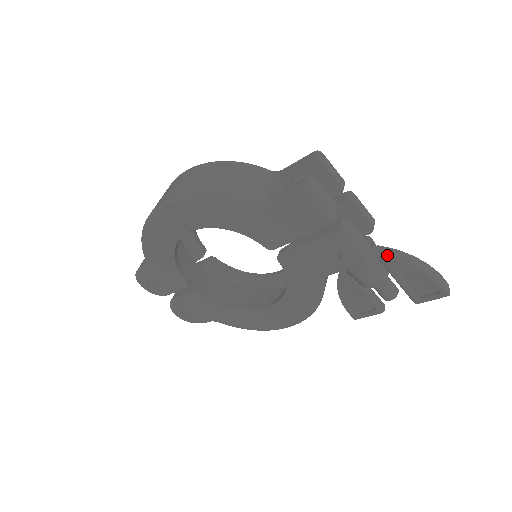
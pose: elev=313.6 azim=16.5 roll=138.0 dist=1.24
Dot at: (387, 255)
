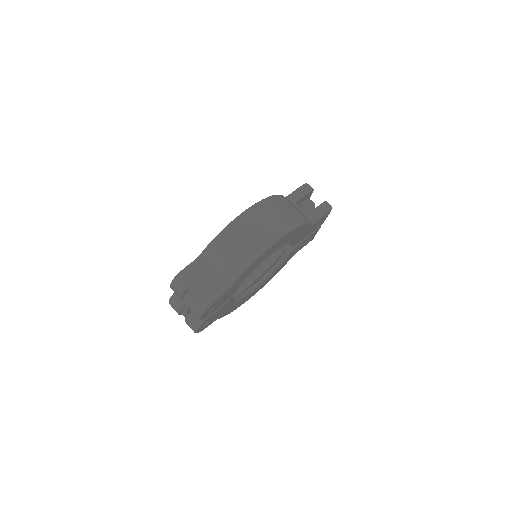
Dot at: occluded
